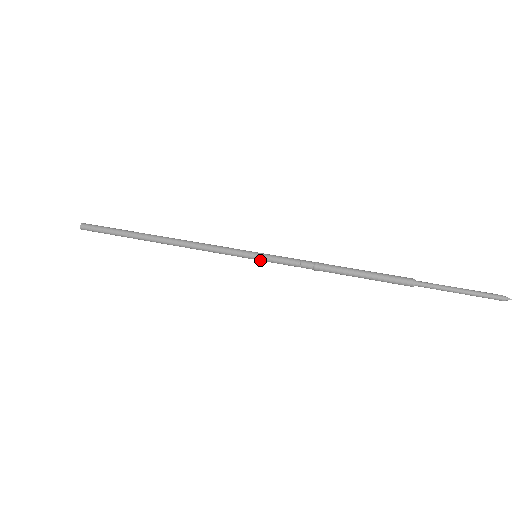
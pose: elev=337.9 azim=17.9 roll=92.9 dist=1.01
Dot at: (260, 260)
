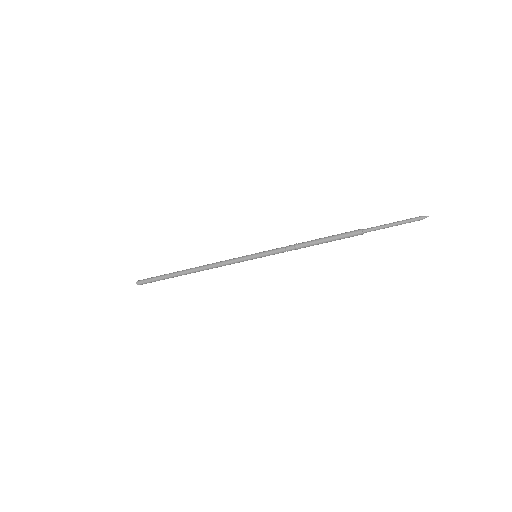
Dot at: (259, 256)
